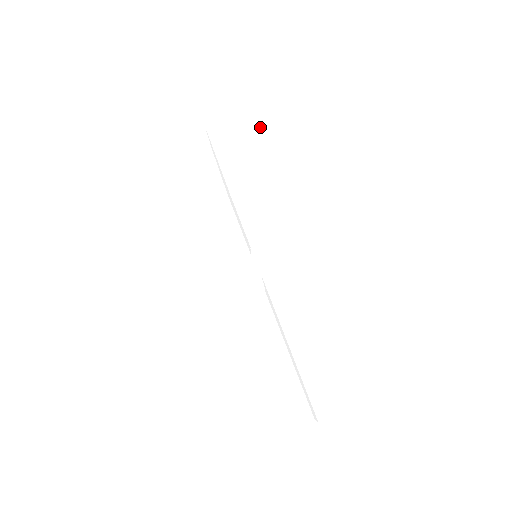
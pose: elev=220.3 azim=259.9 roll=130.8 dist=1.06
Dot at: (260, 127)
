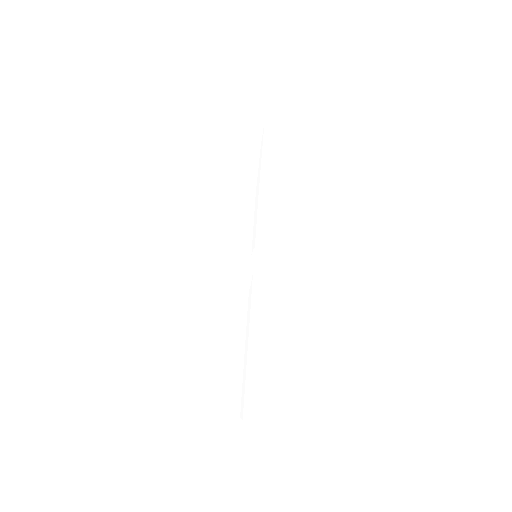
Dot at: (313, 148)
